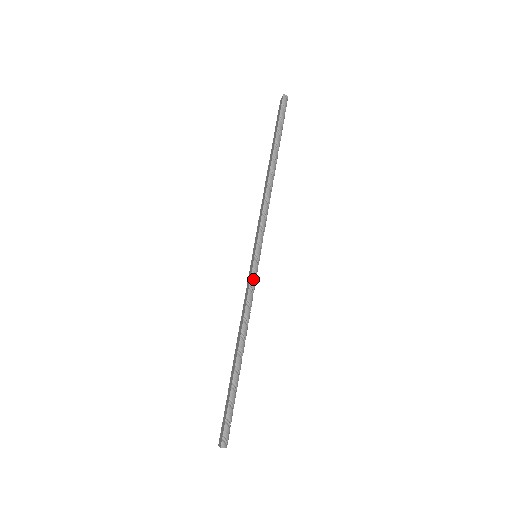
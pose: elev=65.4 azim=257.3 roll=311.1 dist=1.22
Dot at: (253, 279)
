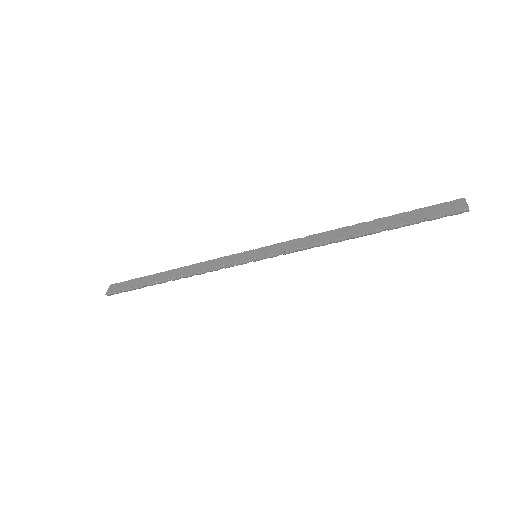
Dot at: (231, 266)
